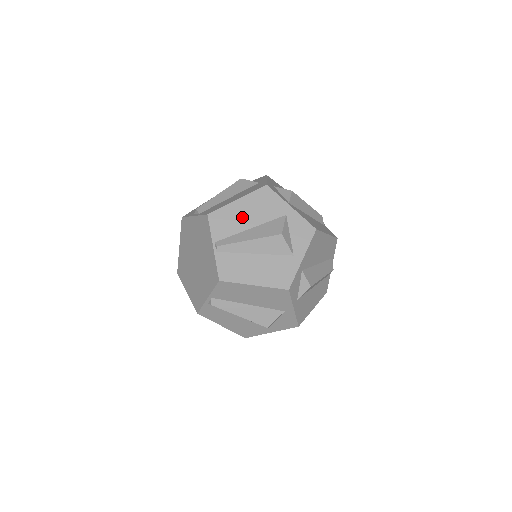
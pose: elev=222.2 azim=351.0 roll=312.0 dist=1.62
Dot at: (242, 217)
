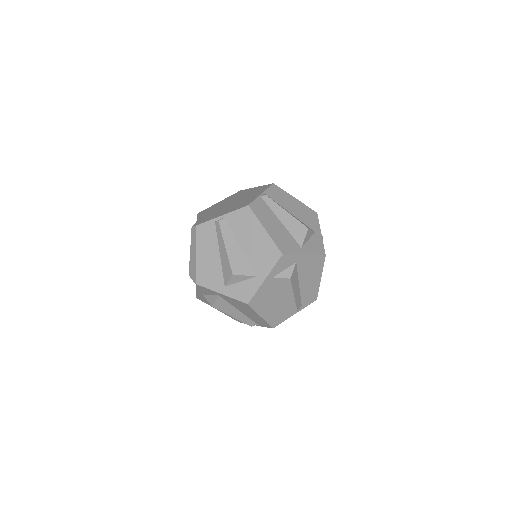
Dot at: (291, 205)
